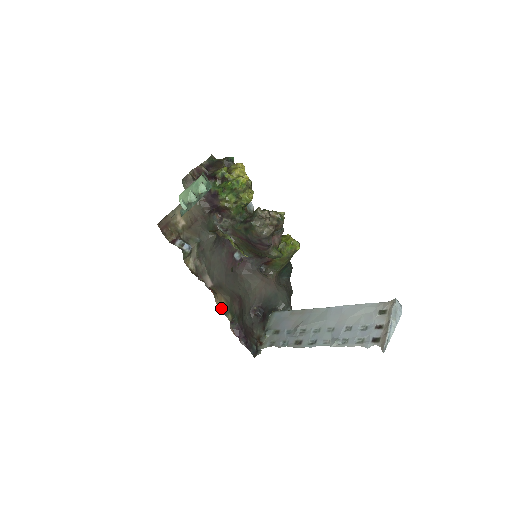
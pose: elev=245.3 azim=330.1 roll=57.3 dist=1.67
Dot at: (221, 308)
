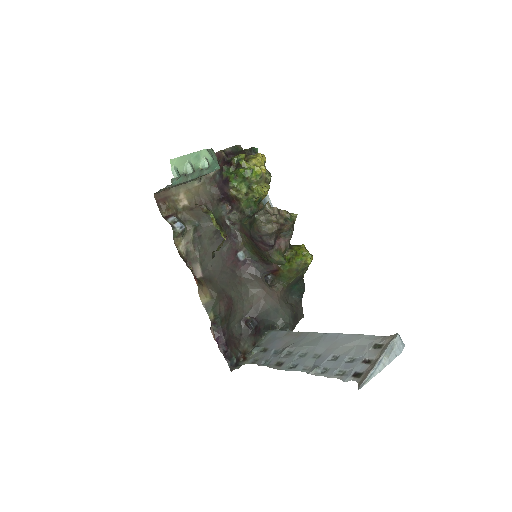
Dot at: (204, 303)
